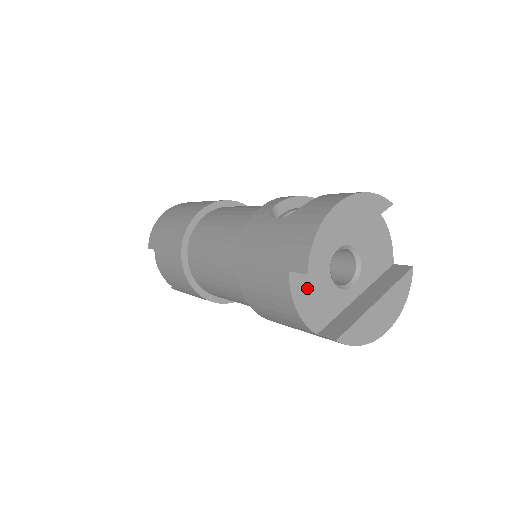
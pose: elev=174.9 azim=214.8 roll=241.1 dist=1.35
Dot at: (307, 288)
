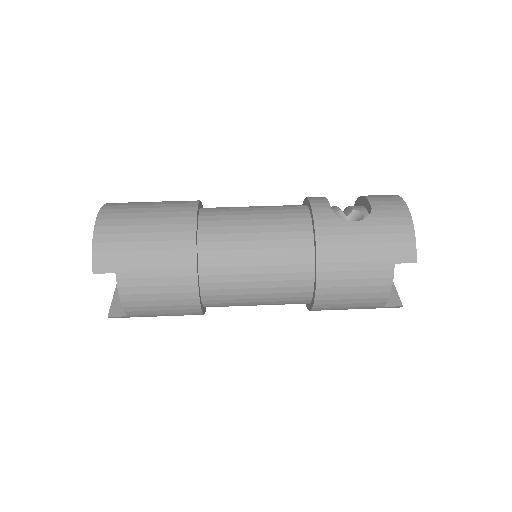
Dot at: occluded
